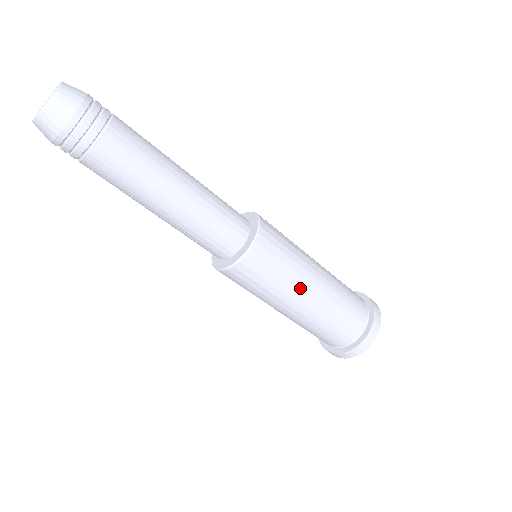
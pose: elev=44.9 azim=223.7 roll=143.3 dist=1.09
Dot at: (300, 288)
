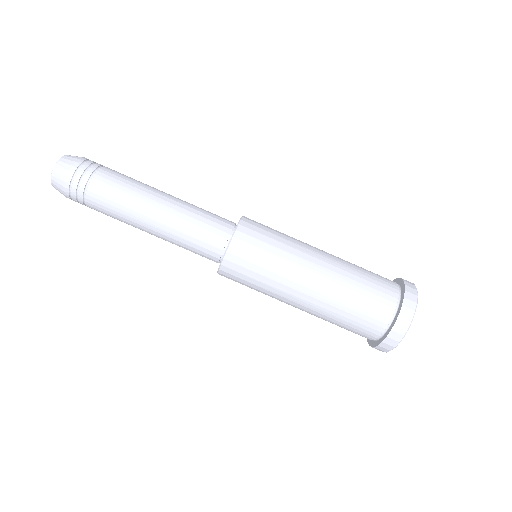
Dot at: (305, 249)
